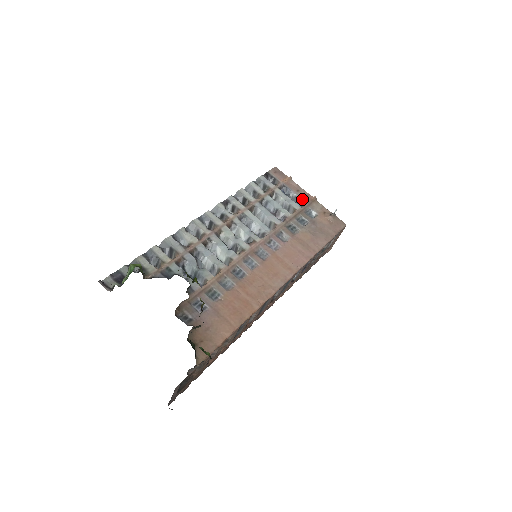
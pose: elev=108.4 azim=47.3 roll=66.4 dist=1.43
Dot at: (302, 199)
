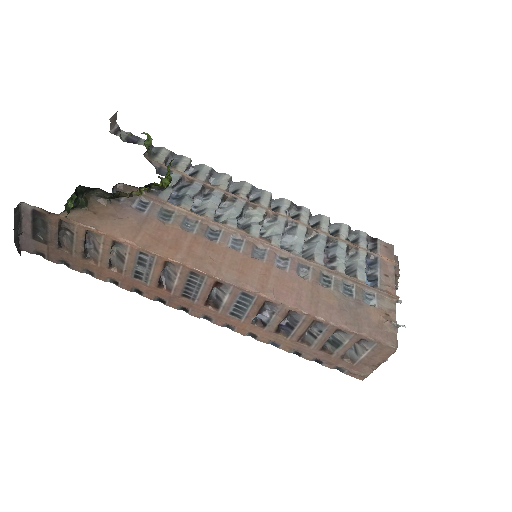
Dot at: (379, 282)
